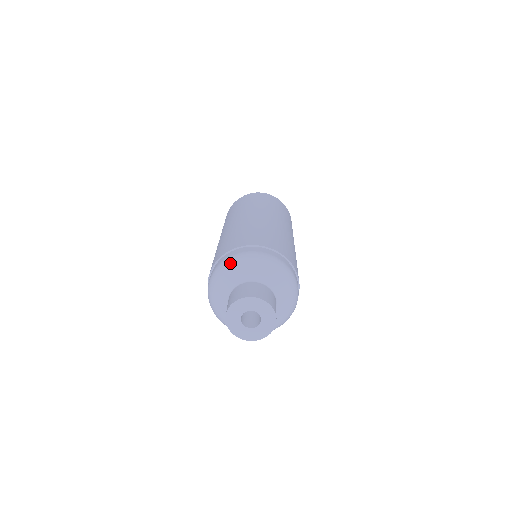
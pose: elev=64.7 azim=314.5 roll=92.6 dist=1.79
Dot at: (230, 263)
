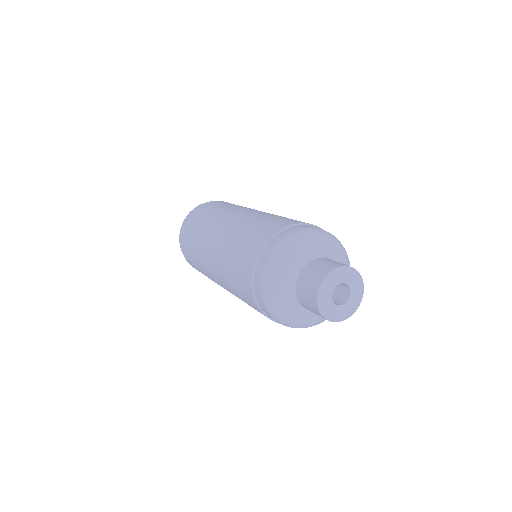
Dot at: (283, 249)
